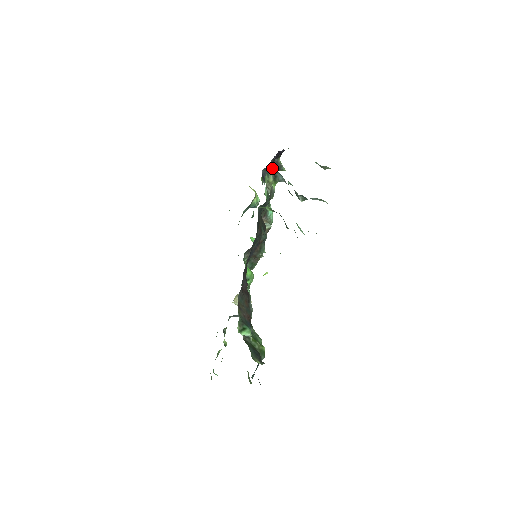
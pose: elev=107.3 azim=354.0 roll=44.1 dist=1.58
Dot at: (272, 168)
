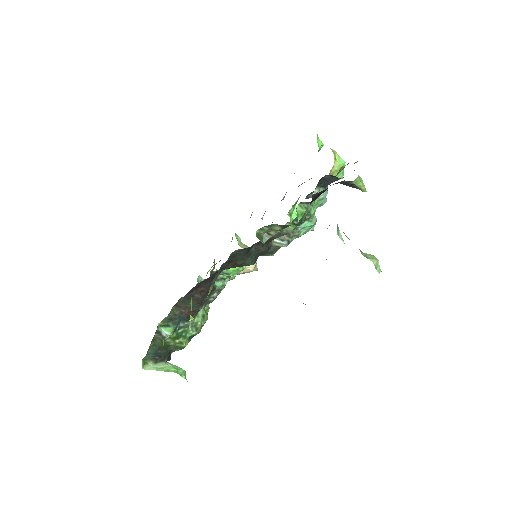
Dot at: occluded
